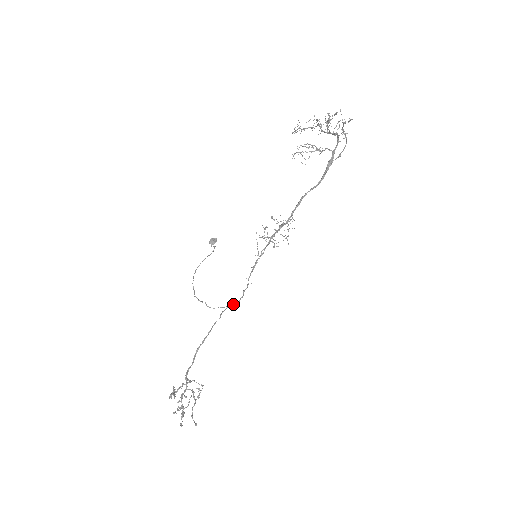
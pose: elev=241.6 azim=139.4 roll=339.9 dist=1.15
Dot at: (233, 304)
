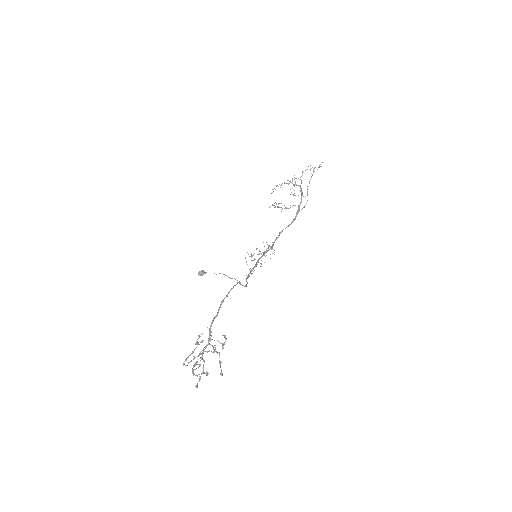
Dot at: (242, 285)
